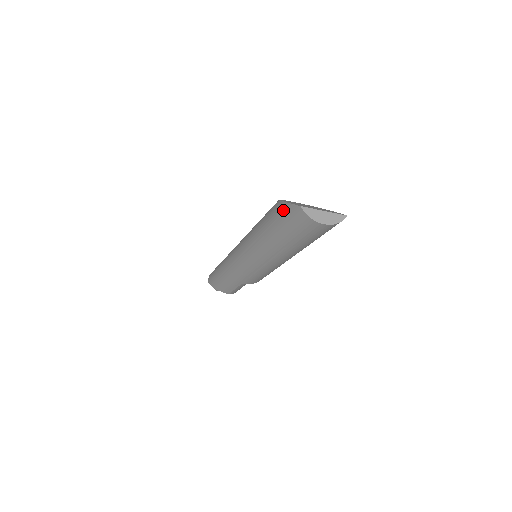
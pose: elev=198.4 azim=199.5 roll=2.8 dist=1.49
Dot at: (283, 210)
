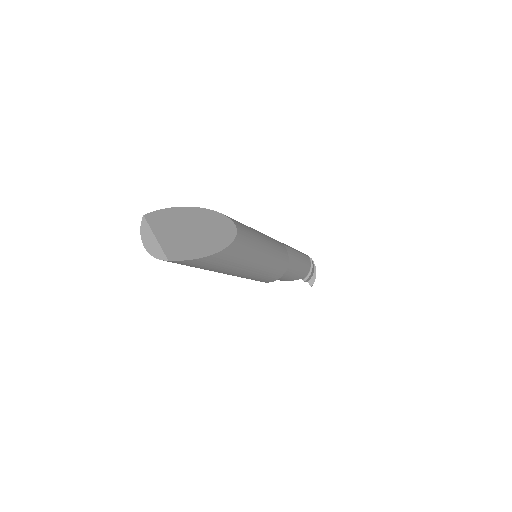
Dot at: occluded
